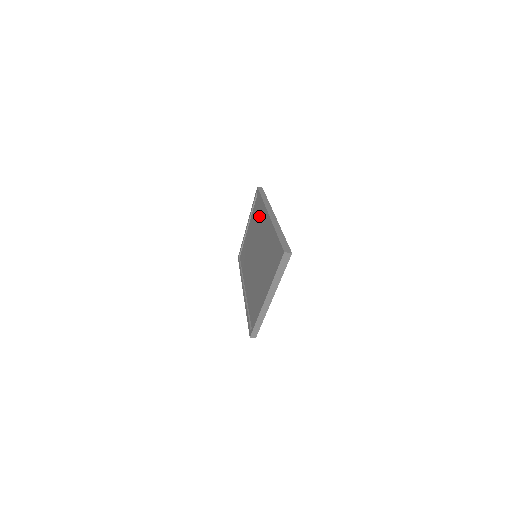
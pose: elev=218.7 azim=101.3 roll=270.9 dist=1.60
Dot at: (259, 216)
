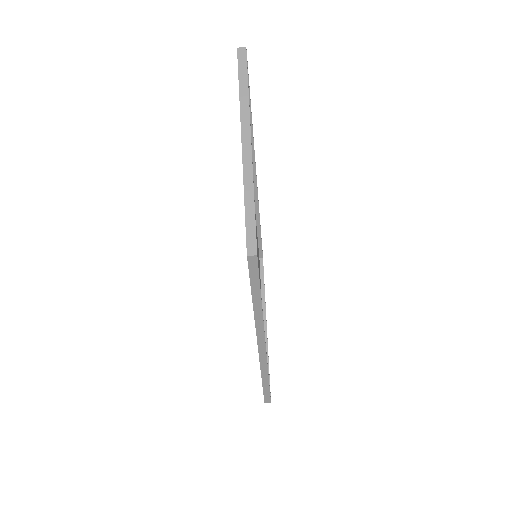
Dot at: occluded
